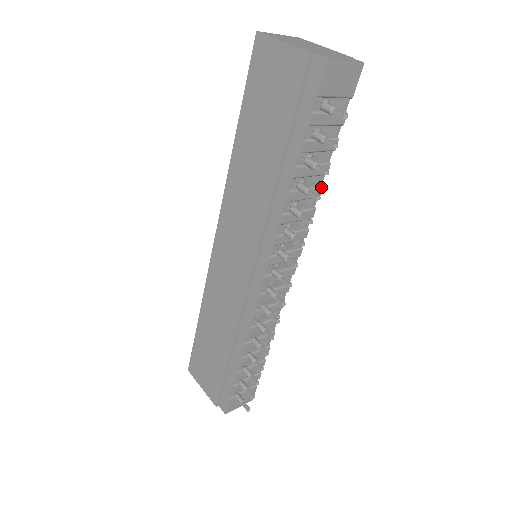
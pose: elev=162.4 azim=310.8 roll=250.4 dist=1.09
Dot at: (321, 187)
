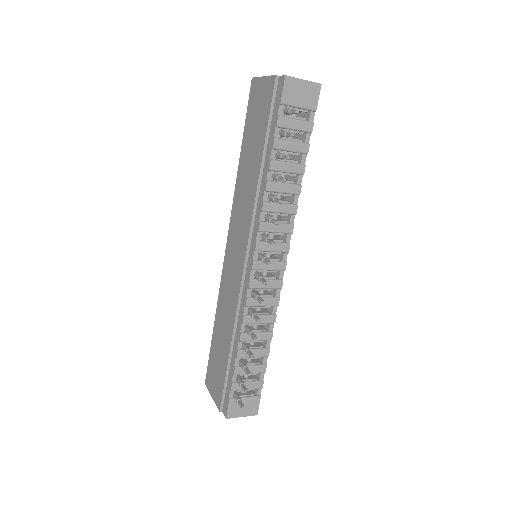
Dot at: (300, 186)
